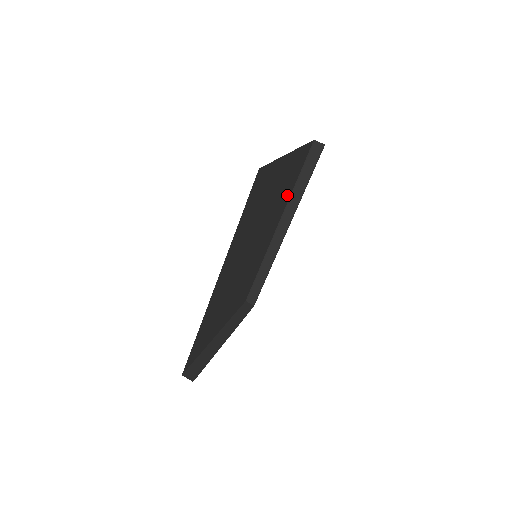
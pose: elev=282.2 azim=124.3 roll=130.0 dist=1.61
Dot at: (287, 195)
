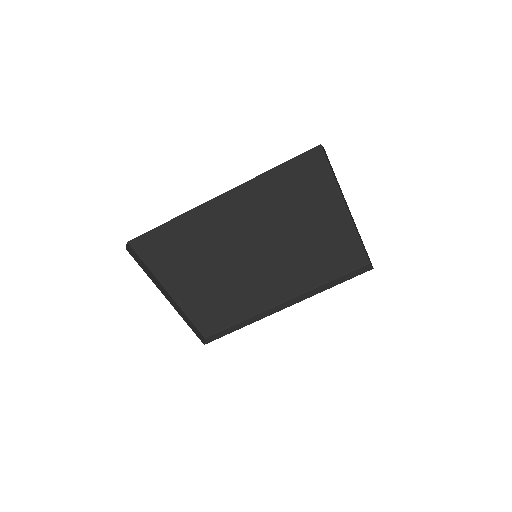
Dot at: (316, 275)
